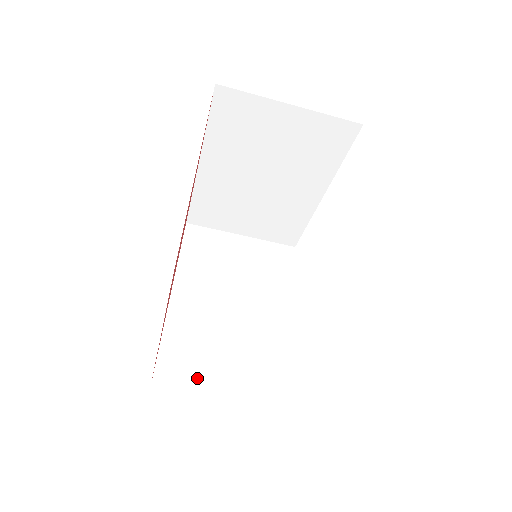
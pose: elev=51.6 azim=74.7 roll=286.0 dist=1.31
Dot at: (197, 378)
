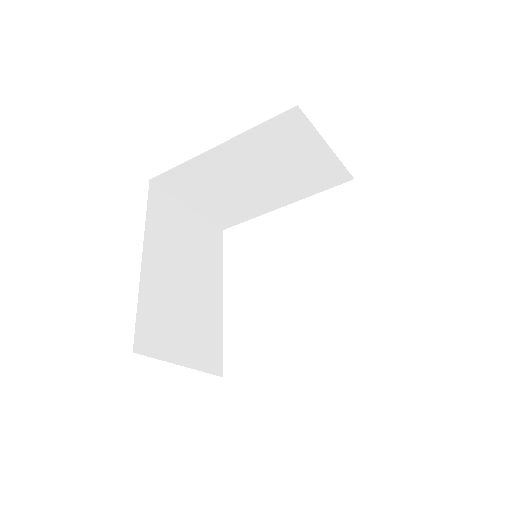
Dot at: (165, 348)
